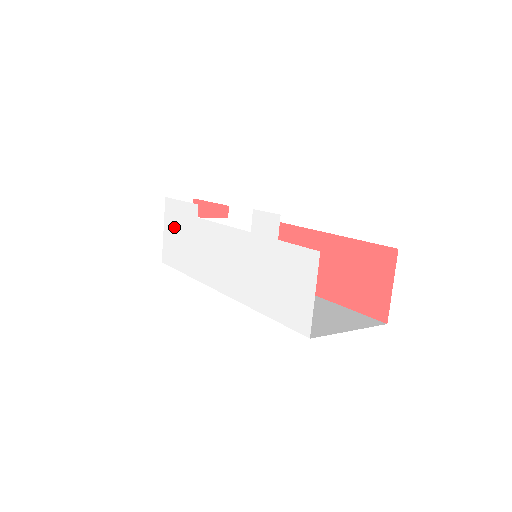
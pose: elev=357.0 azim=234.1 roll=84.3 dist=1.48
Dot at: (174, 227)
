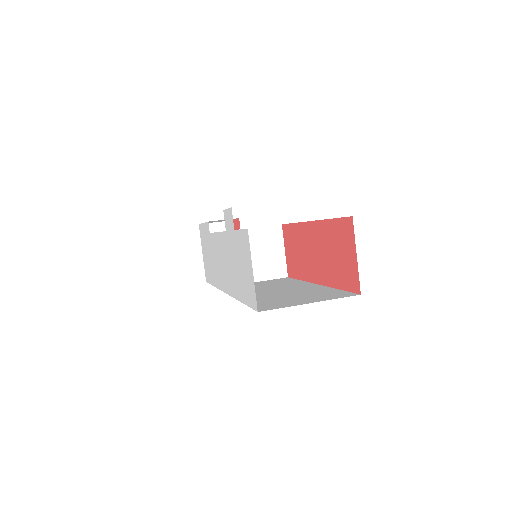
Dot at: (205, 248)
